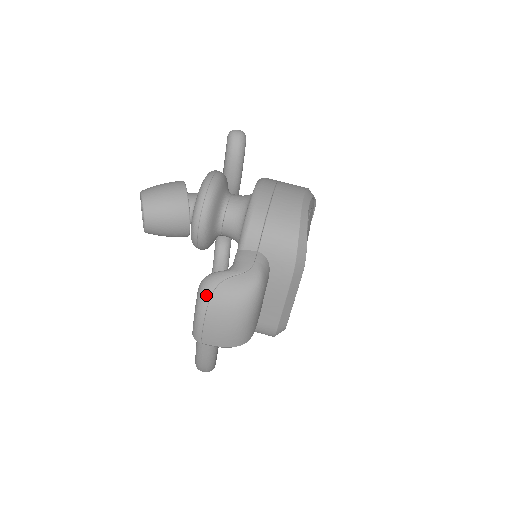
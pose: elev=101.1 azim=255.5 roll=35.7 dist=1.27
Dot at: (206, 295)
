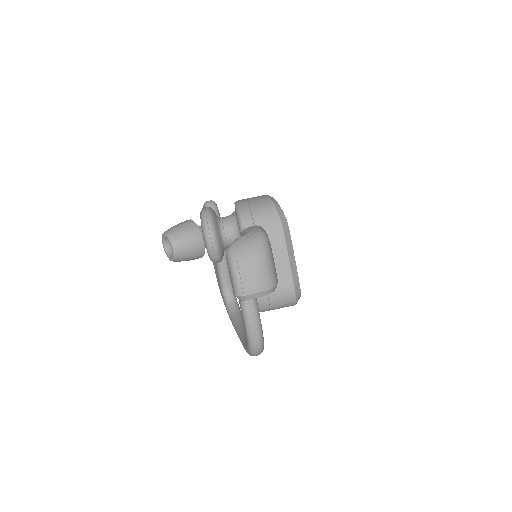
Dot at: (233, 253)
